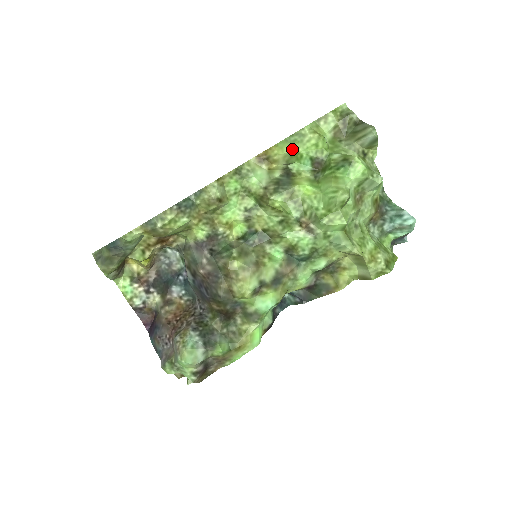
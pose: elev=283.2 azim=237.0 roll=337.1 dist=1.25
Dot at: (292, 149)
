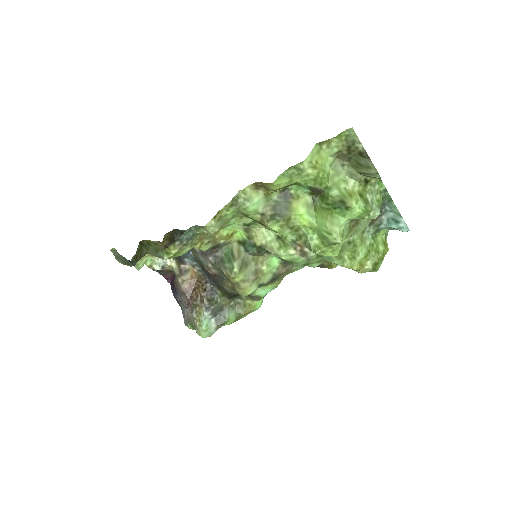
Dot at: (289, 182)
